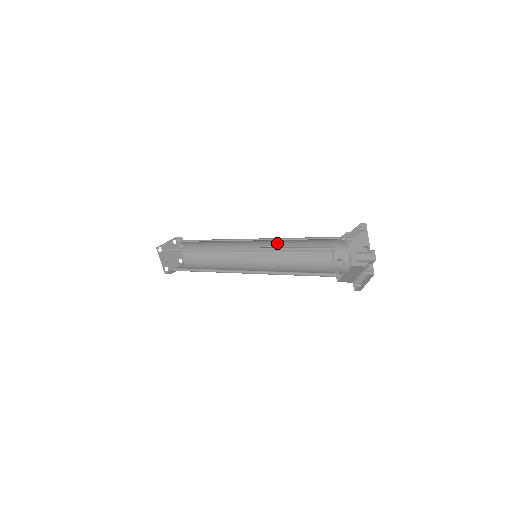
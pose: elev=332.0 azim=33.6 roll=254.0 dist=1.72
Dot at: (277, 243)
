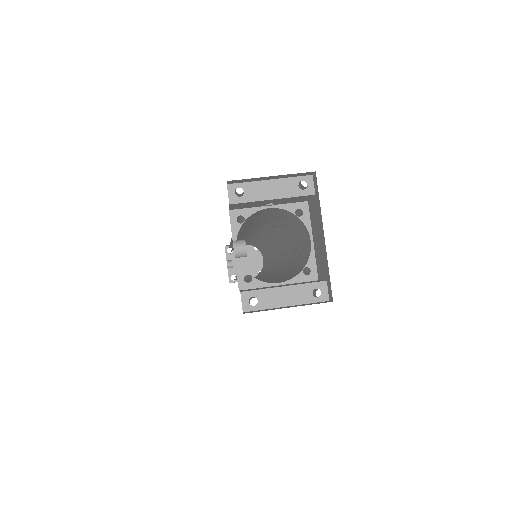
Dot at: (279, 237)
